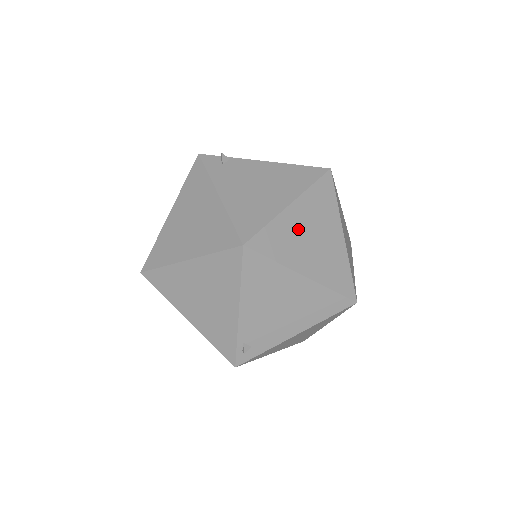
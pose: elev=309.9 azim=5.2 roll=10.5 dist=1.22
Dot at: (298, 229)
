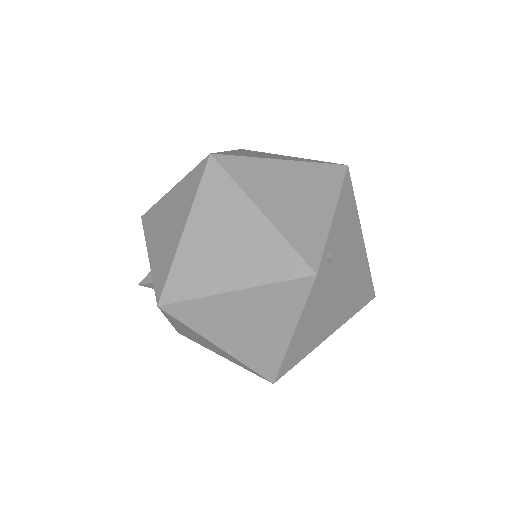
Dot at: occluded
